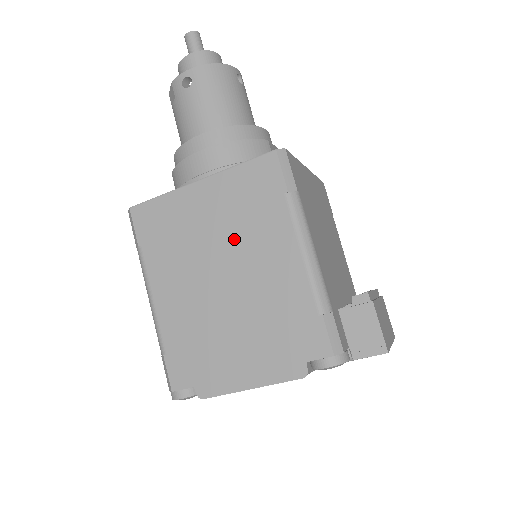
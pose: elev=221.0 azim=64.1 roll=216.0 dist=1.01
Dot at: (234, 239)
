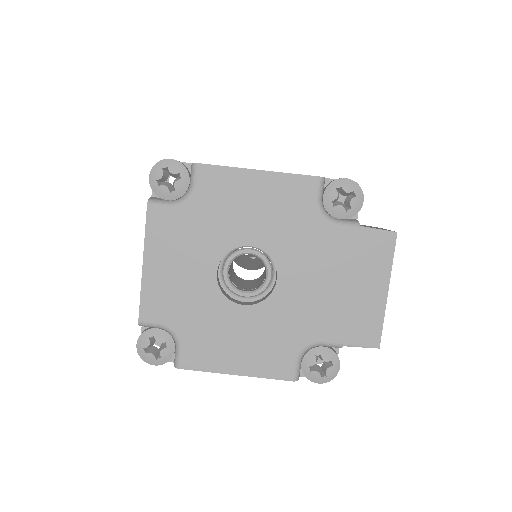
Dot at: occluded
